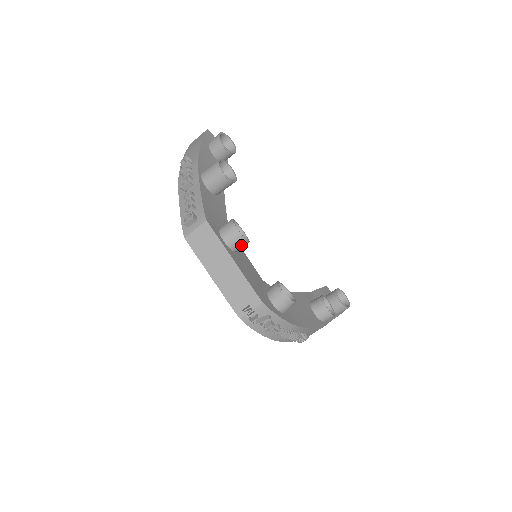
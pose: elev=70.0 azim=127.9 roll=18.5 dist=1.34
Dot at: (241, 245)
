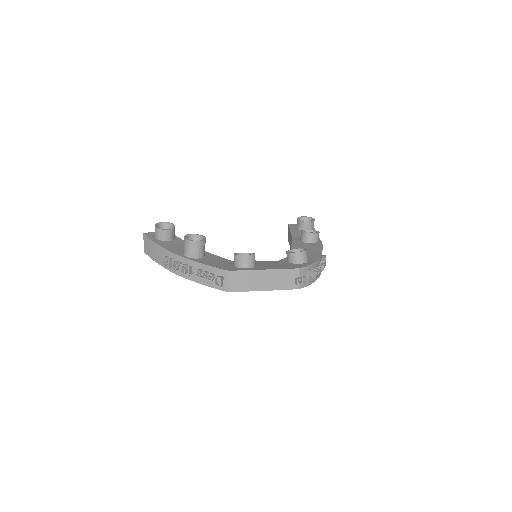
Dot at: occluded
